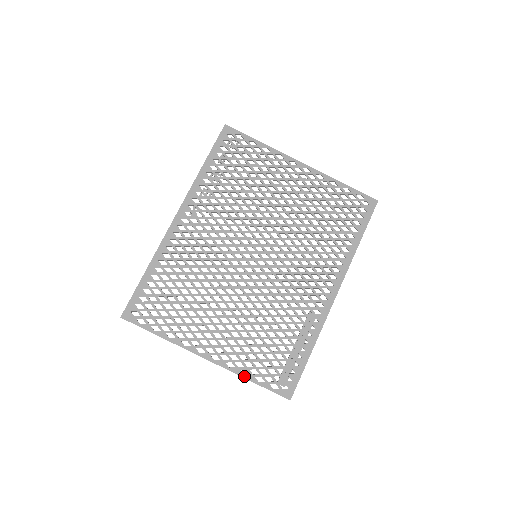
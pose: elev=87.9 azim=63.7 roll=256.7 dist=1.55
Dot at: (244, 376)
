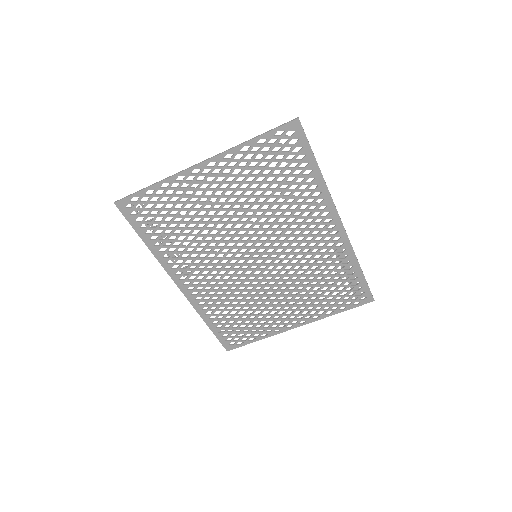
Dot at: (331, 315)
